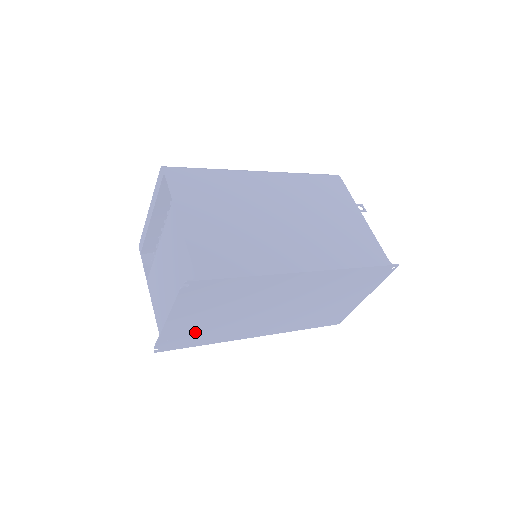
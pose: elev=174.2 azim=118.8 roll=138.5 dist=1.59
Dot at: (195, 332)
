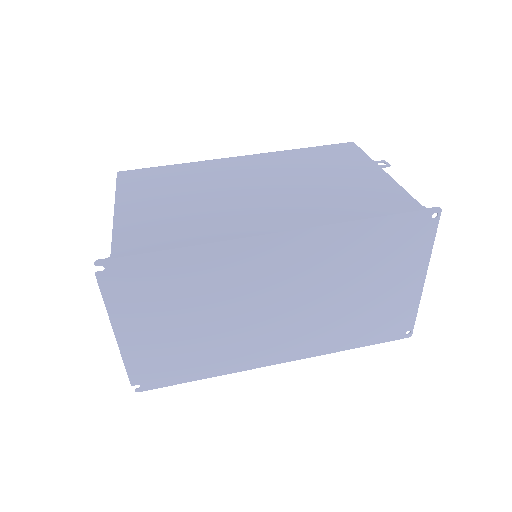
Dot at: (173, 355)
